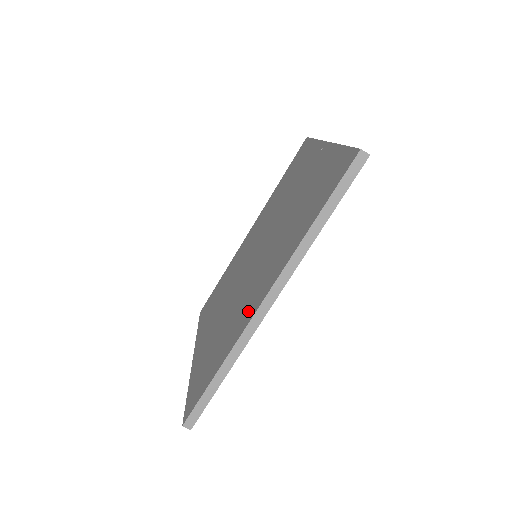
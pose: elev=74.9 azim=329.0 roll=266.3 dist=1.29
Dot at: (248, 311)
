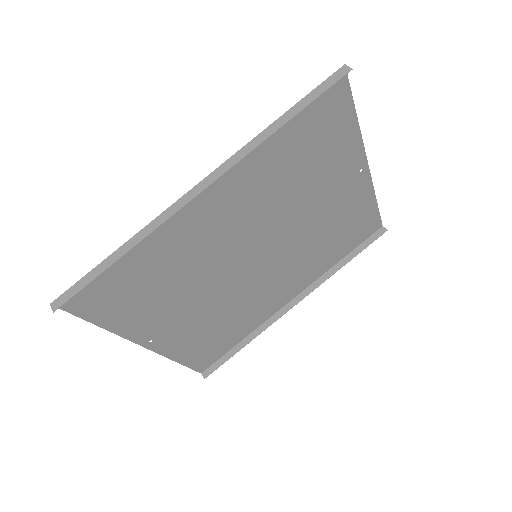
Dot at: (186, 217)
